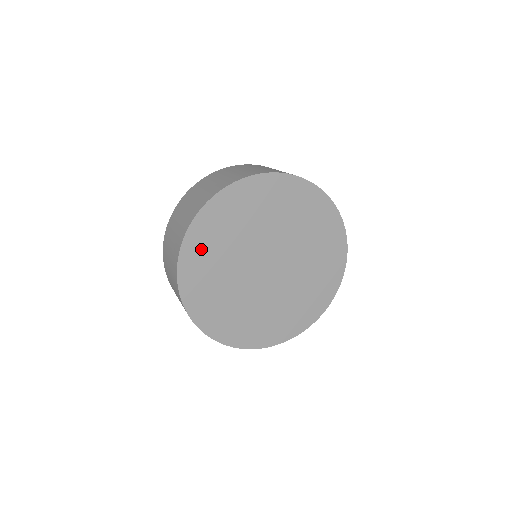
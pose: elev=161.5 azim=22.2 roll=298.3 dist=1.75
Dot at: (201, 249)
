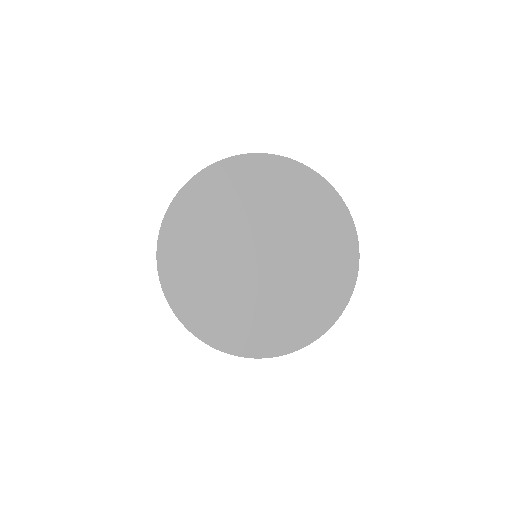
Dot at: (210, 191)
